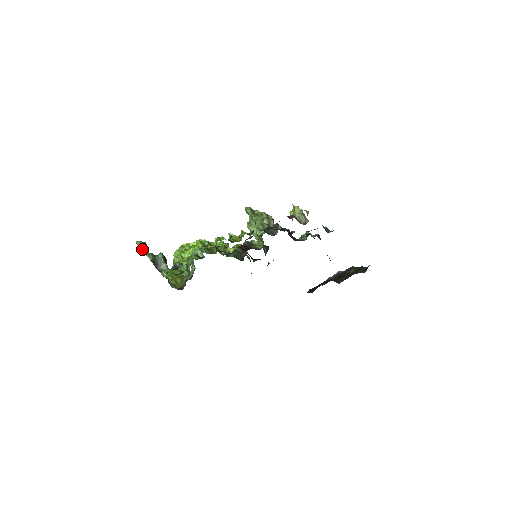
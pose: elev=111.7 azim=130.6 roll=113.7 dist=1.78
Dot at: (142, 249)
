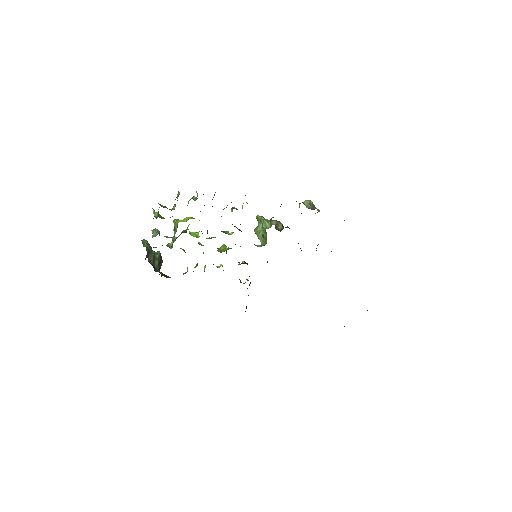
Dot at: (143, 243)
